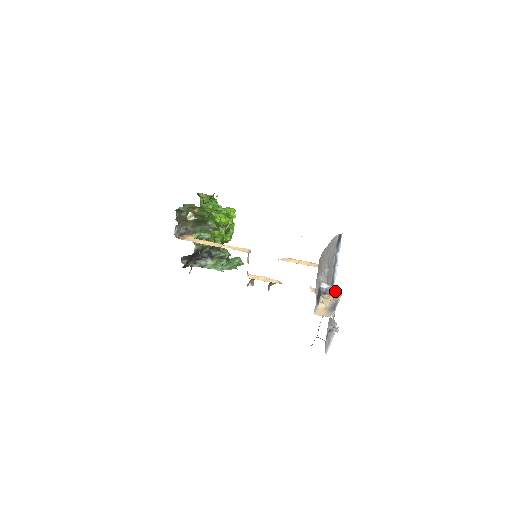
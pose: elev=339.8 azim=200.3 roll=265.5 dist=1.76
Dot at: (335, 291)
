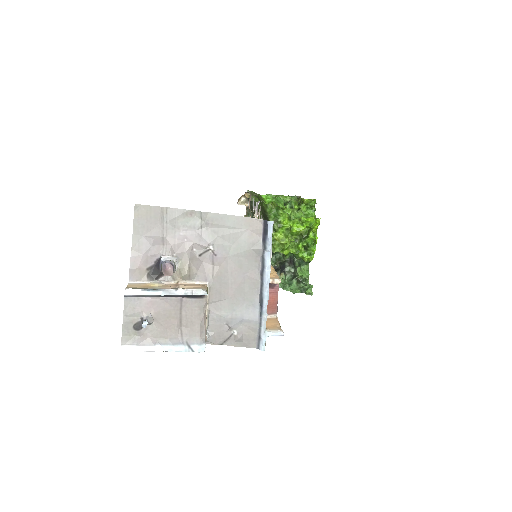
Dot at: (200, 286)
